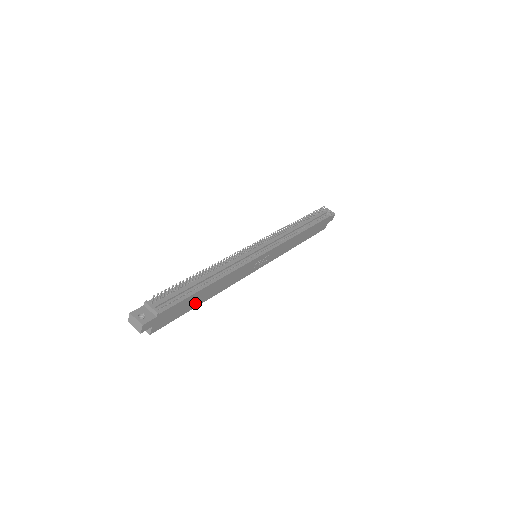
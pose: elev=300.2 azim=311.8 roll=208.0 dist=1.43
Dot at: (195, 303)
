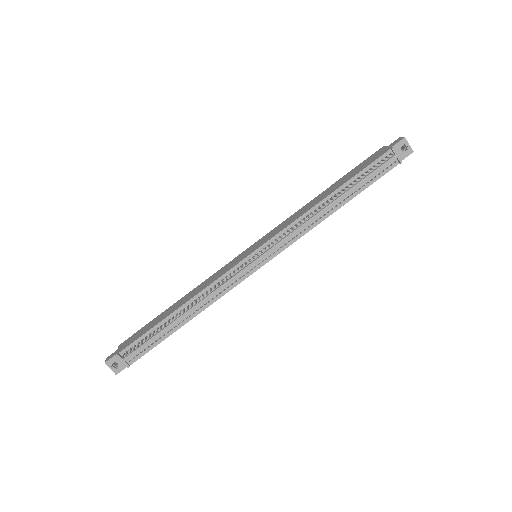
Dot at: occluded
